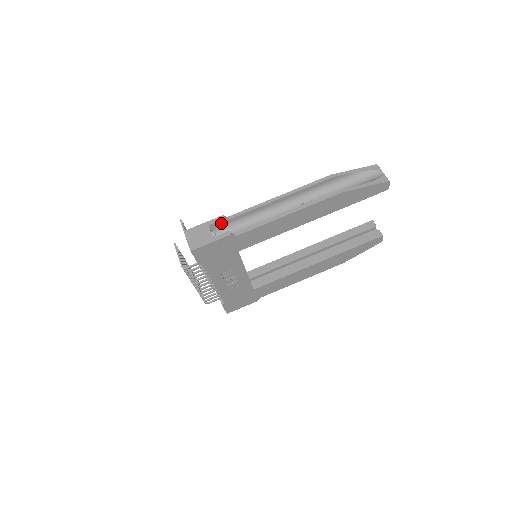
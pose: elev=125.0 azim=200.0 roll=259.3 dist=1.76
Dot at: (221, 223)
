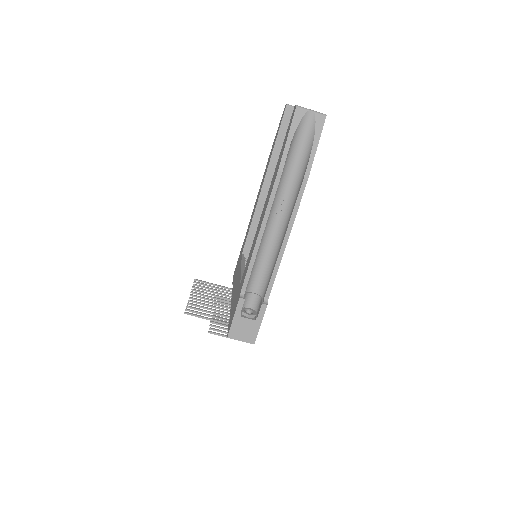
Dot at: (243, 302)
